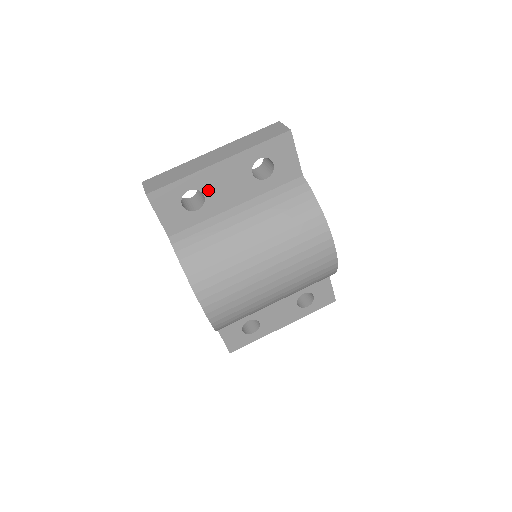
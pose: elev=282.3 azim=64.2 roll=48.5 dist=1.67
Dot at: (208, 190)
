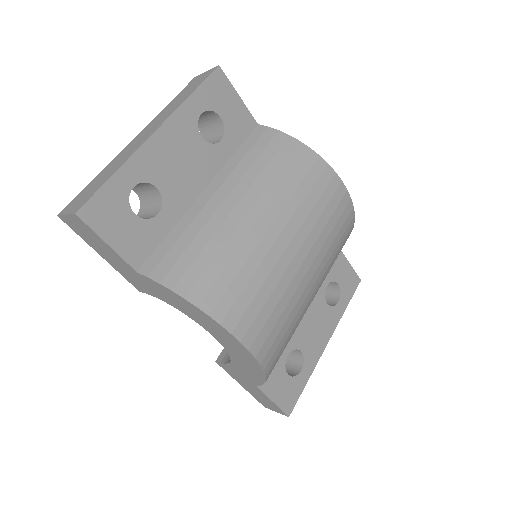
Dot at: (159, 178)
